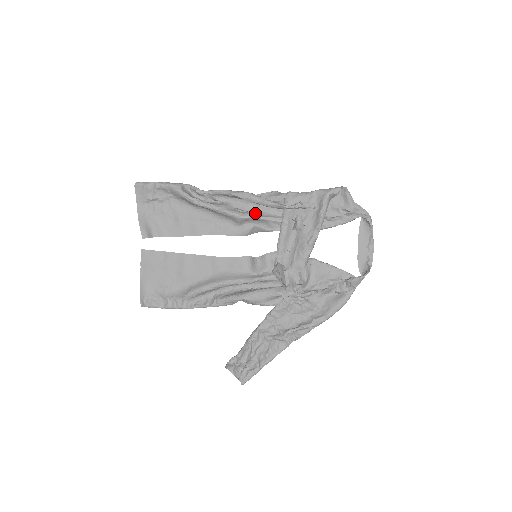
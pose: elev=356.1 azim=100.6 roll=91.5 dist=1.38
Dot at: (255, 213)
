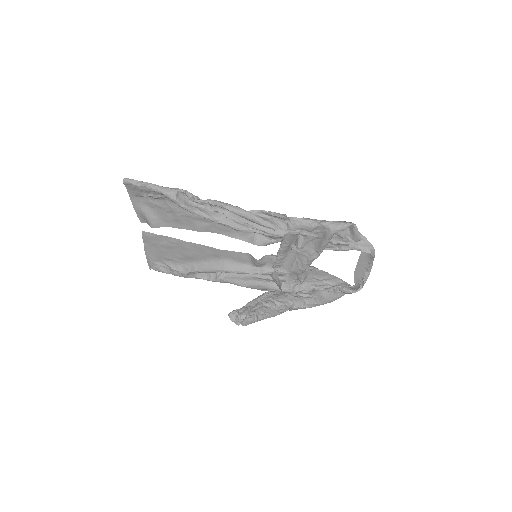
Dot at: (256, 227)
